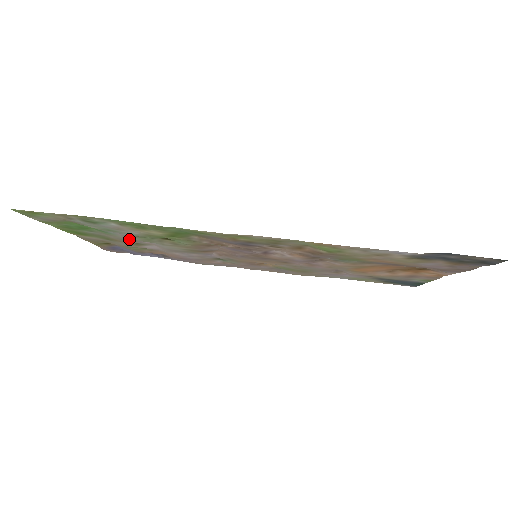
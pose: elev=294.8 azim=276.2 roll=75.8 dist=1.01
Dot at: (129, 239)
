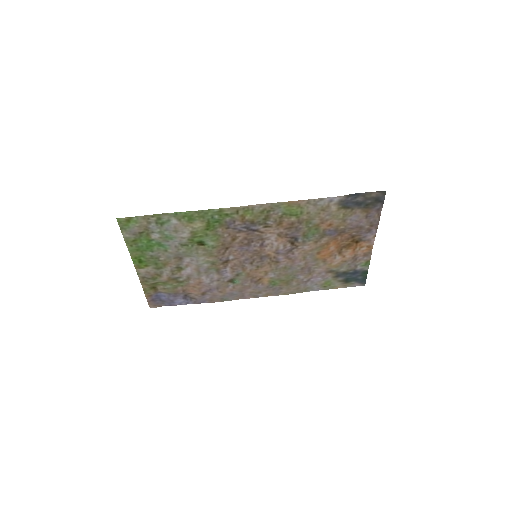
Dot at: (176, 254)
